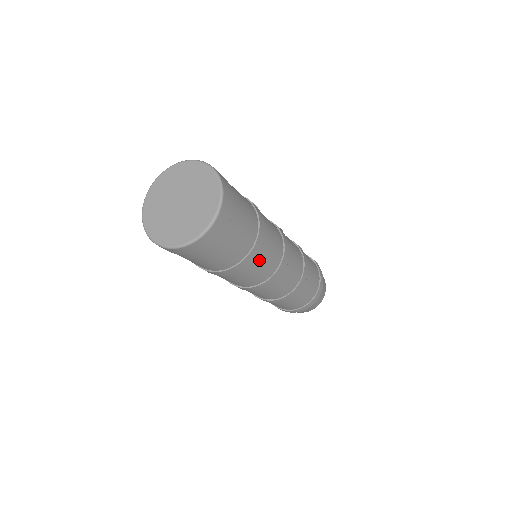
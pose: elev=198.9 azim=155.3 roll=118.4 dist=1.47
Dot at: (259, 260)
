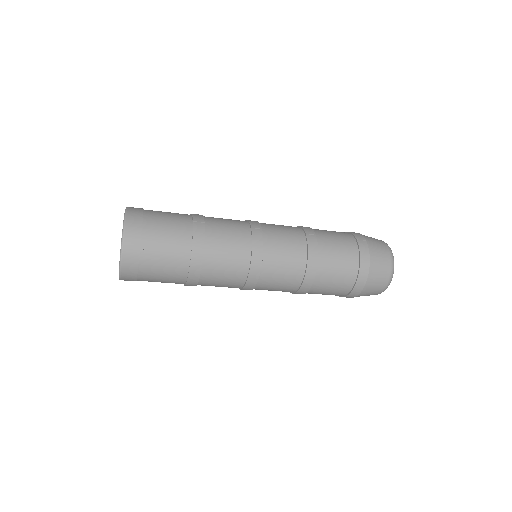
Dot at: (212, 269)
